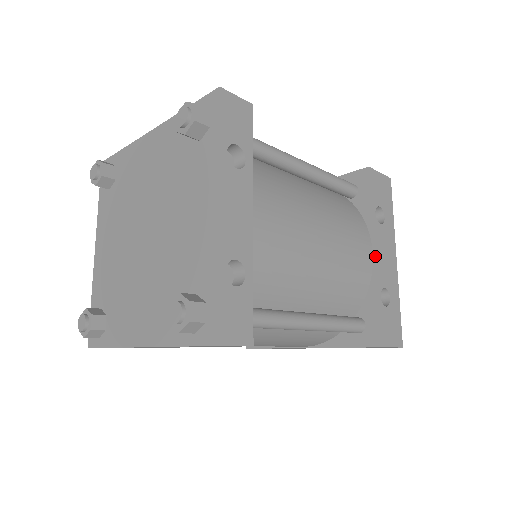
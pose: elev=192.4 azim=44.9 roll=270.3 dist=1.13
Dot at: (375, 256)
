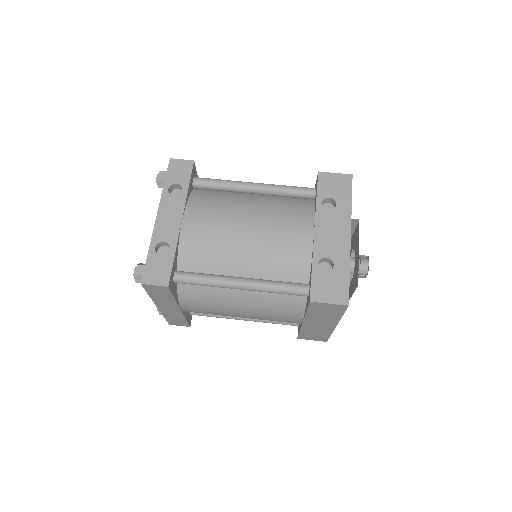
Dot at: (316, 234)
